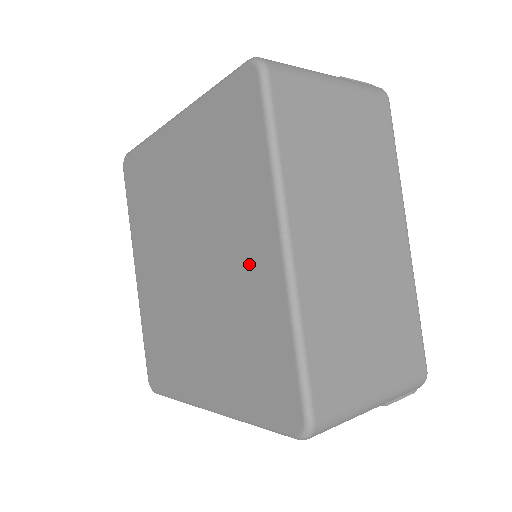
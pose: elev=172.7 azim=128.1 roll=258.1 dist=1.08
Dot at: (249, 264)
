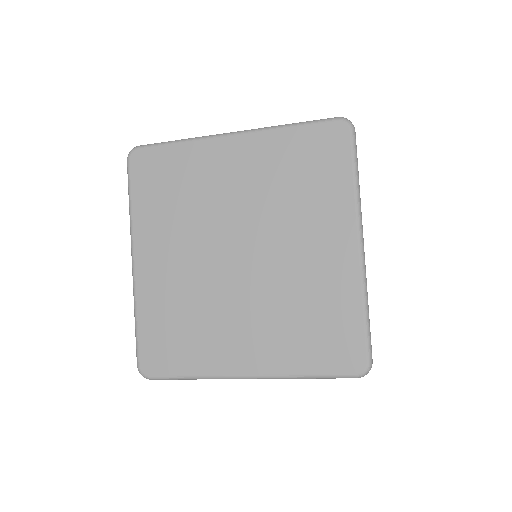
Dot at: (322, 257)
